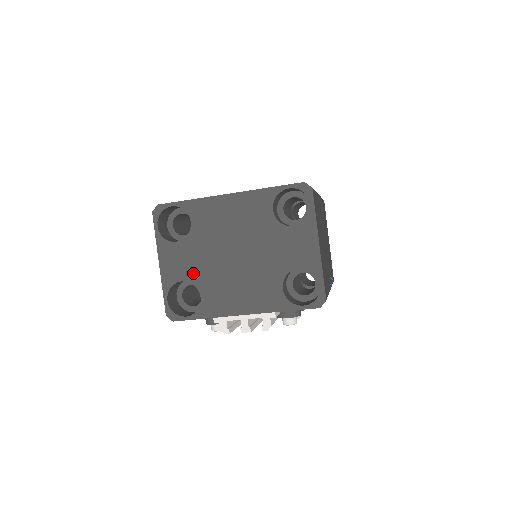
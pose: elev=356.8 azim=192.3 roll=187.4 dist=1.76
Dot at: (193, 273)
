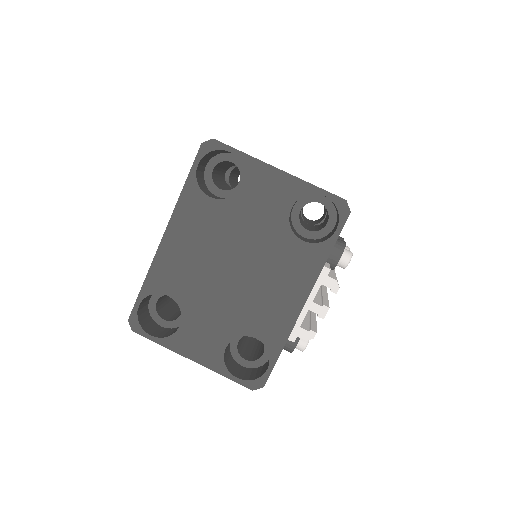
Dot at: (224, 330)
